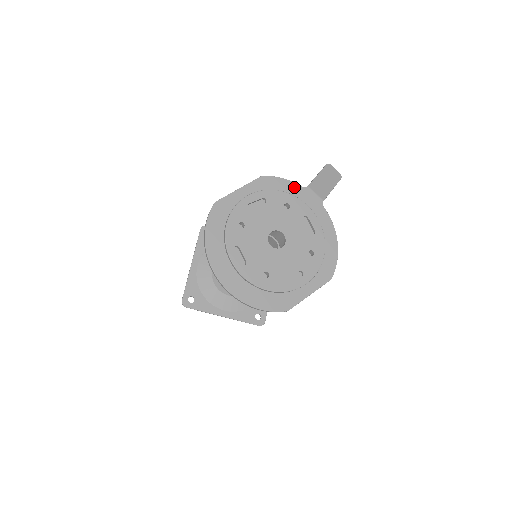
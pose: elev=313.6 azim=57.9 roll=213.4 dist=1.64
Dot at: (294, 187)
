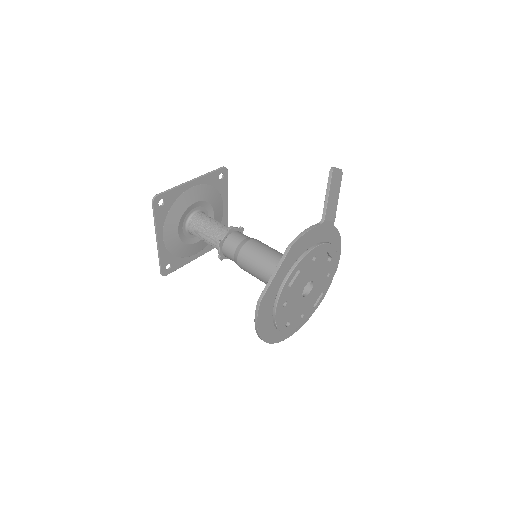
Dot at: (315, 231)
